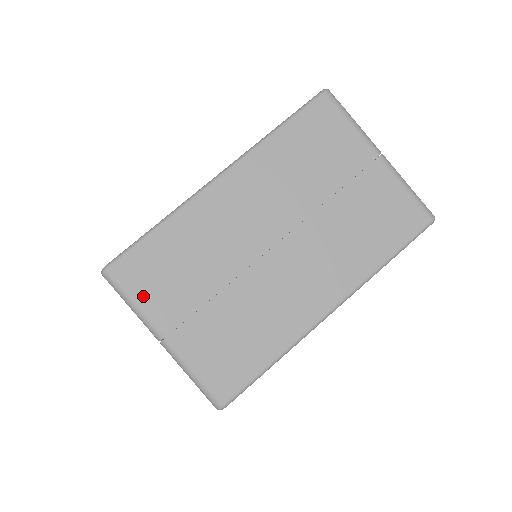
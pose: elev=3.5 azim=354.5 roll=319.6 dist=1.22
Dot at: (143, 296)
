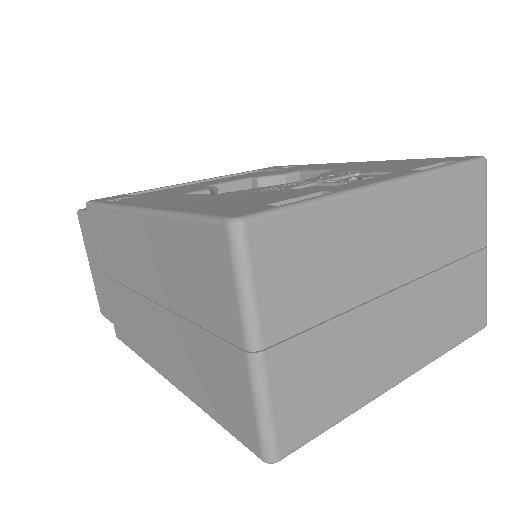
Dot at: (266, 284)
